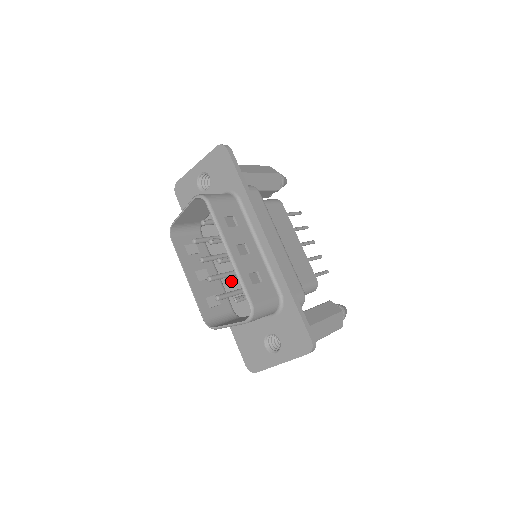
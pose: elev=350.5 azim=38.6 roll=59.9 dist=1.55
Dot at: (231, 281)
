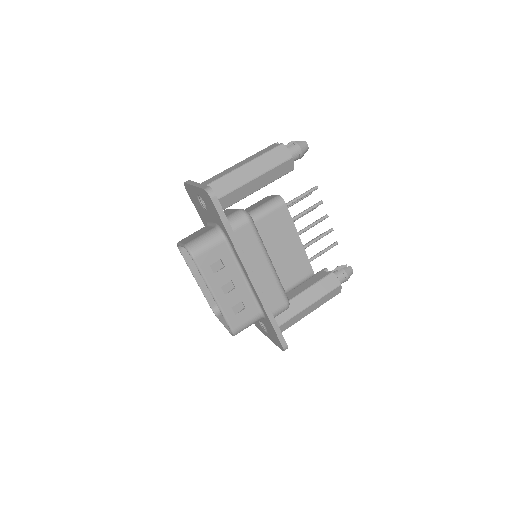
Dot at: occluded
